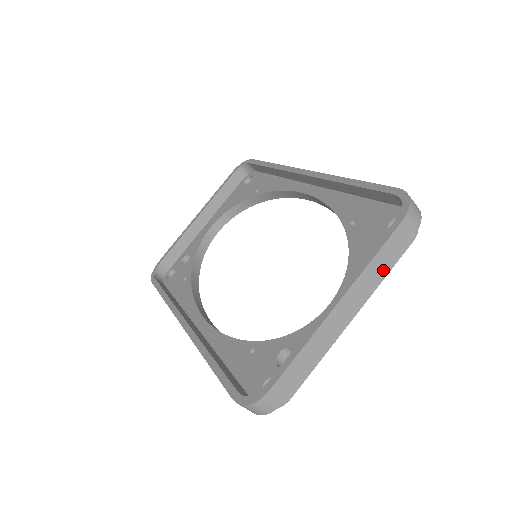
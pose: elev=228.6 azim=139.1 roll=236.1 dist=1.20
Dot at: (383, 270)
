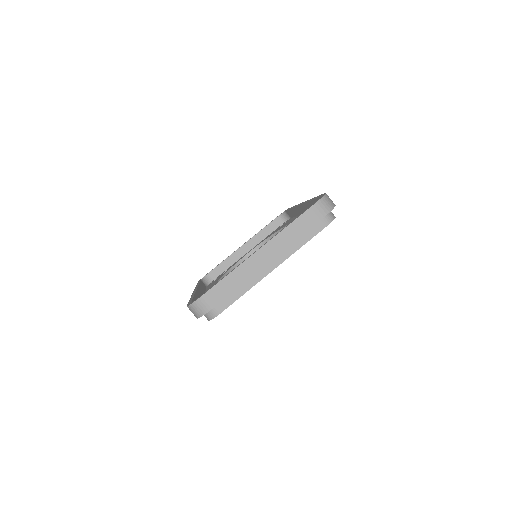
Dot at: (296, 236)
